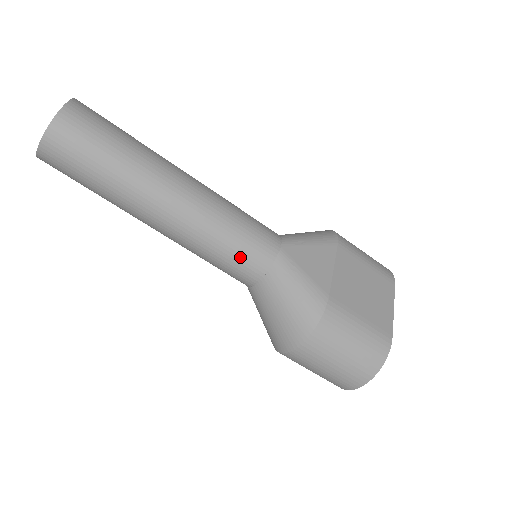
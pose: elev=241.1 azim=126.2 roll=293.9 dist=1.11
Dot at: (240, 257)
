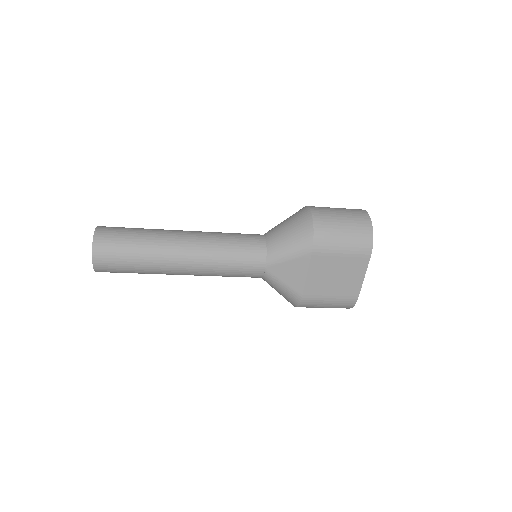
Dot at: occluded
